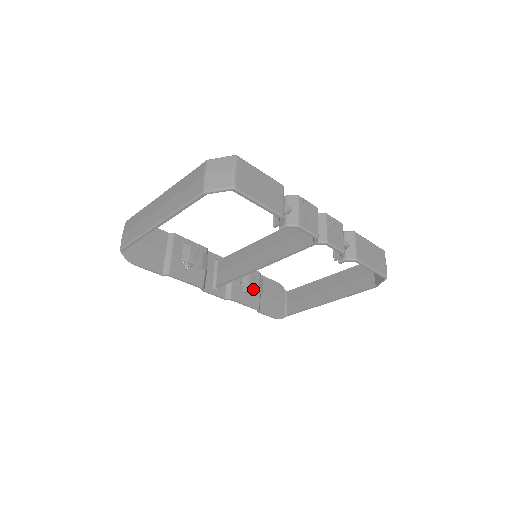
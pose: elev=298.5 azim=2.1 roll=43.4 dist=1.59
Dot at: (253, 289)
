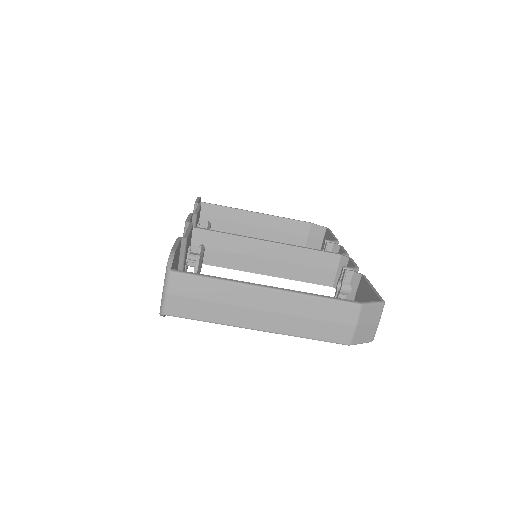
Dot at: occluded
